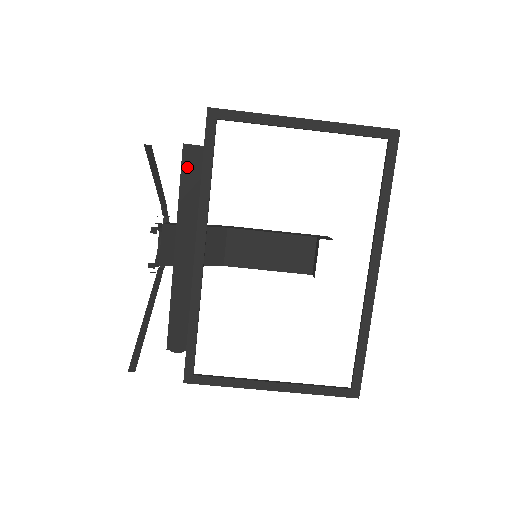
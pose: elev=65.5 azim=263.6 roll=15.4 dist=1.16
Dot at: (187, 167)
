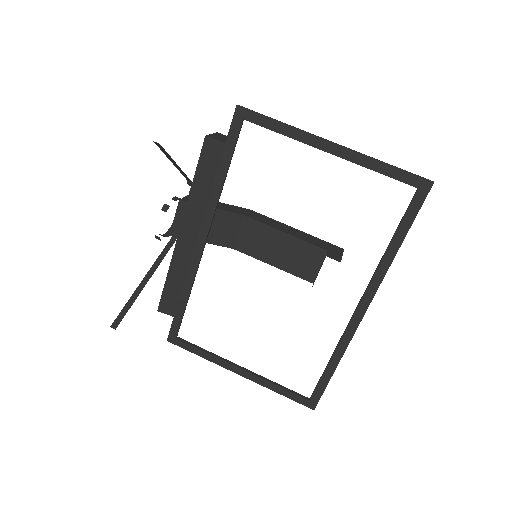
Dot at: (205, 159)
